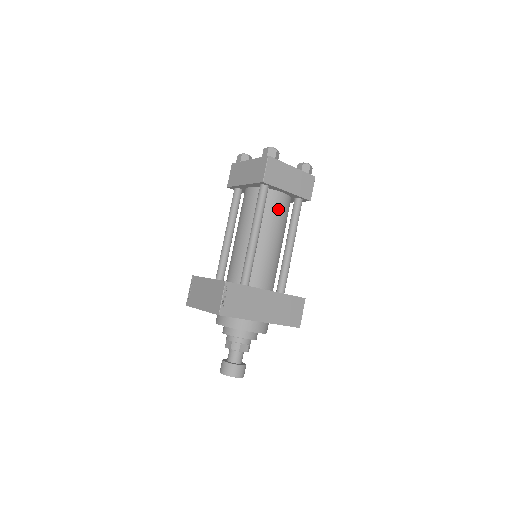
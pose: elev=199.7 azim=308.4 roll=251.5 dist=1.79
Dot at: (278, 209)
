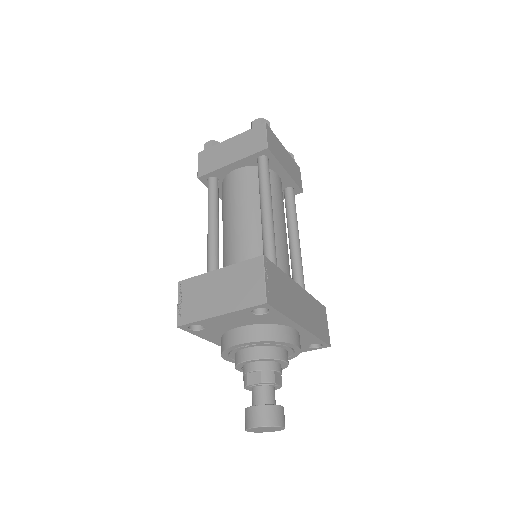
Dot at: (278, 192)
